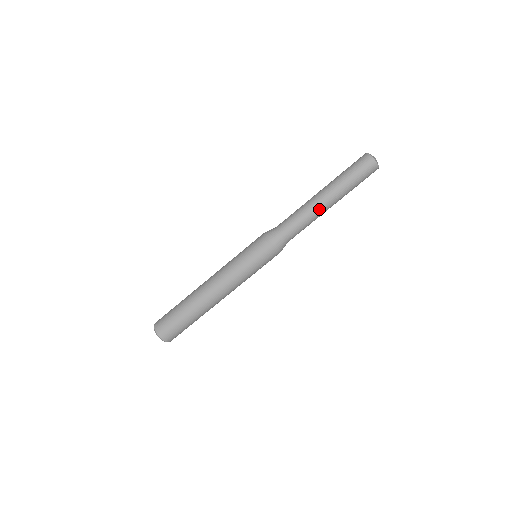
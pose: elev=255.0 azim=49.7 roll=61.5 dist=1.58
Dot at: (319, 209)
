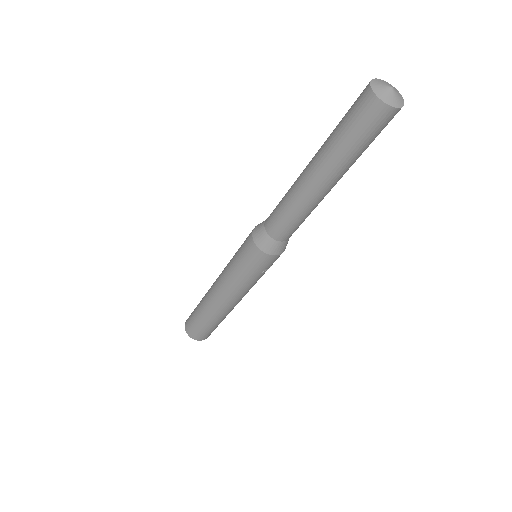
Dot at: (309, 197)
